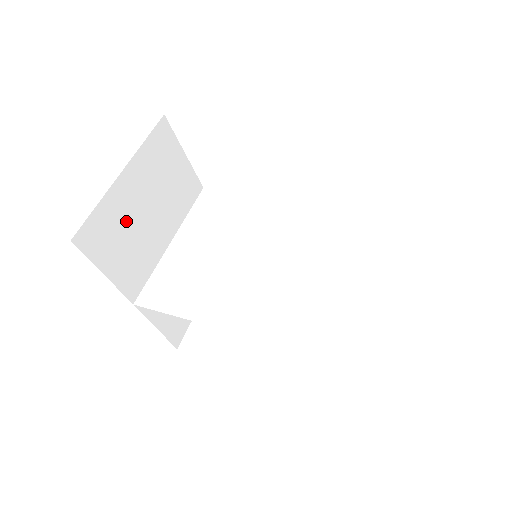
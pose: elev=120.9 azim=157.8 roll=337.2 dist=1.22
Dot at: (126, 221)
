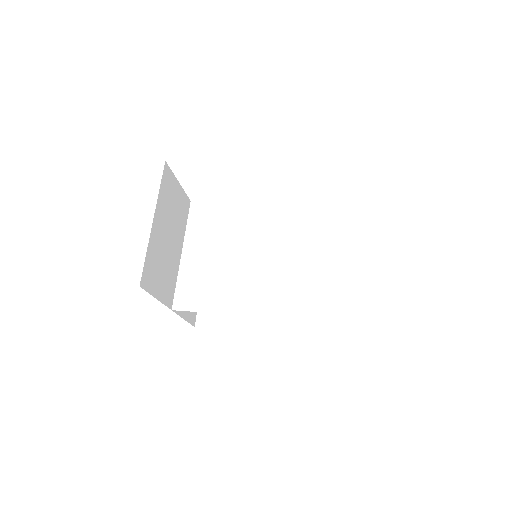
Dot at: (160, 254)
